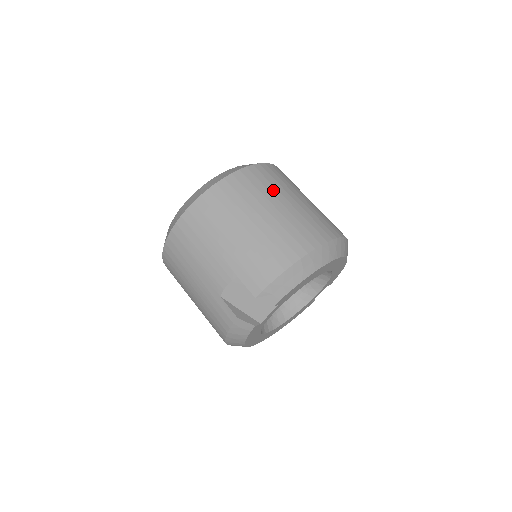
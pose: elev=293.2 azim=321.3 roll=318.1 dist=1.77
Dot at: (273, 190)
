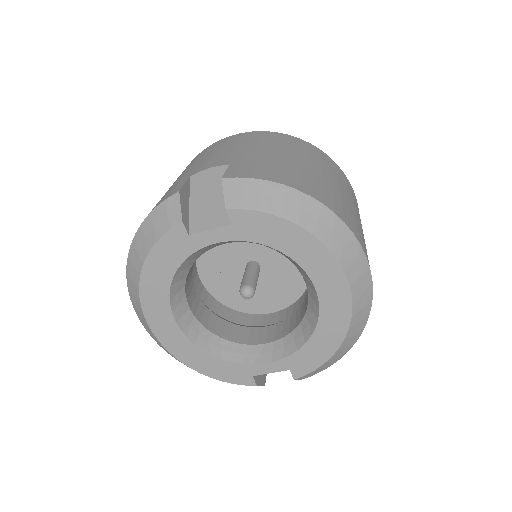
Dot at: (343, 184)
